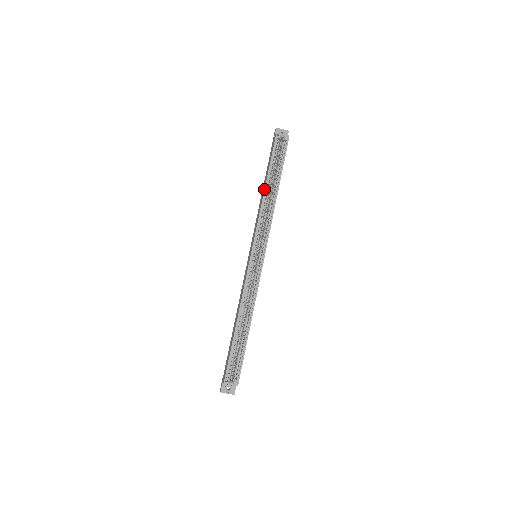
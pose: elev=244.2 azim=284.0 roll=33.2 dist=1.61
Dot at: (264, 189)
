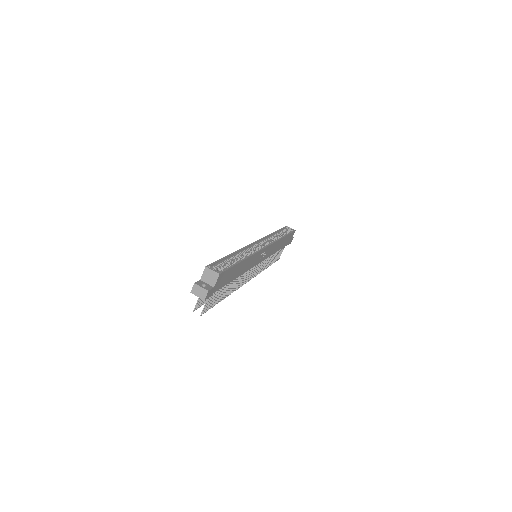
Dot at: (273, 232)
